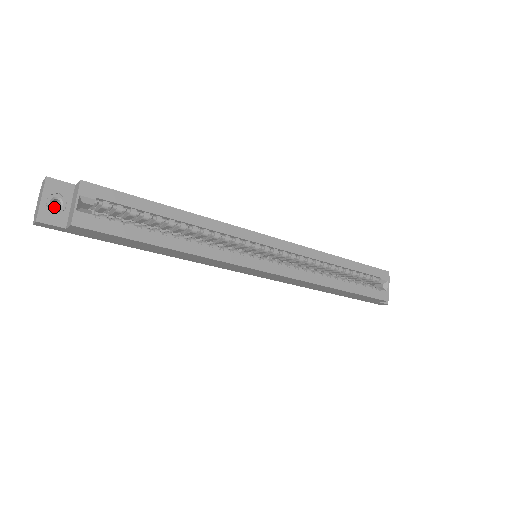
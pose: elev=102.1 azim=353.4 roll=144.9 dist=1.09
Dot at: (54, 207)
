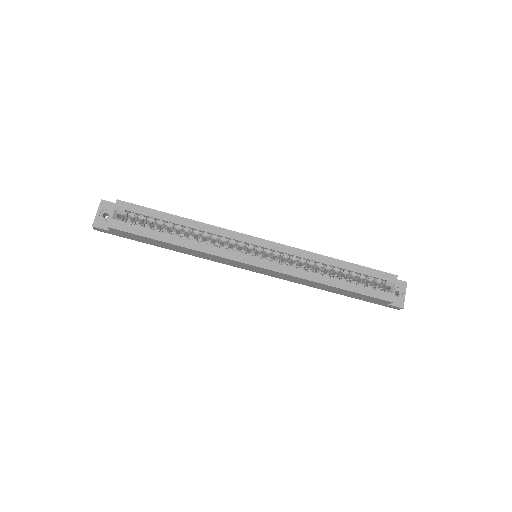
Dot at: (104, 218)
